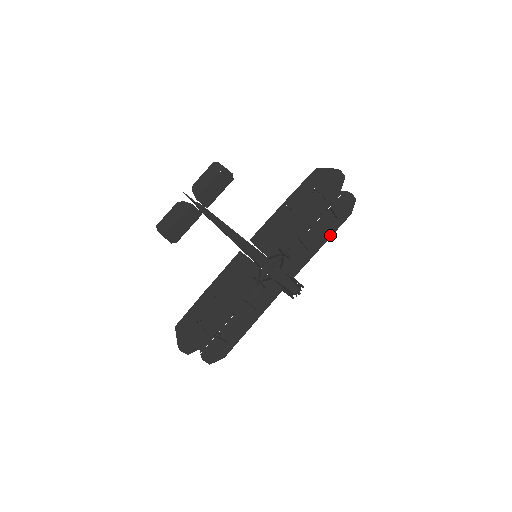
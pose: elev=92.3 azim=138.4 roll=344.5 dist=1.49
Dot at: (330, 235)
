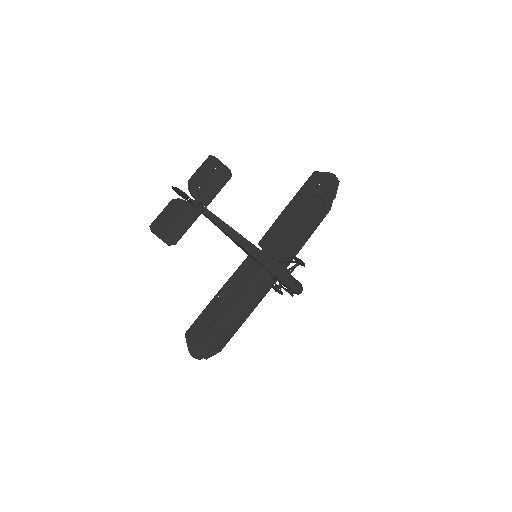
Dot at: (313, 230)
